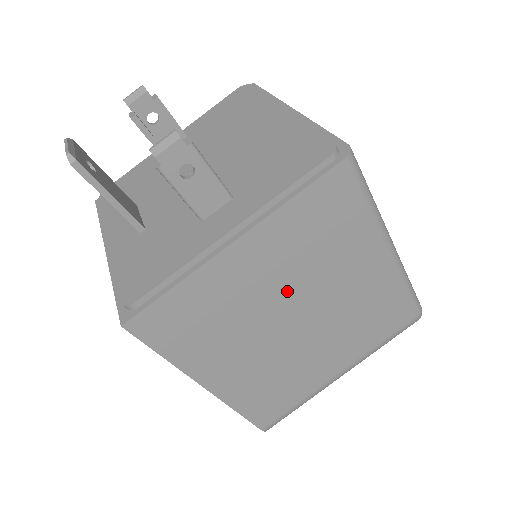
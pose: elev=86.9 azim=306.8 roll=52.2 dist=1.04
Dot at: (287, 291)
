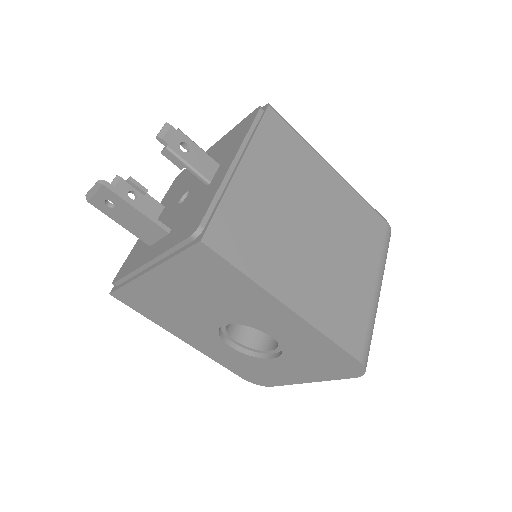
Dot at: (293, 204)
